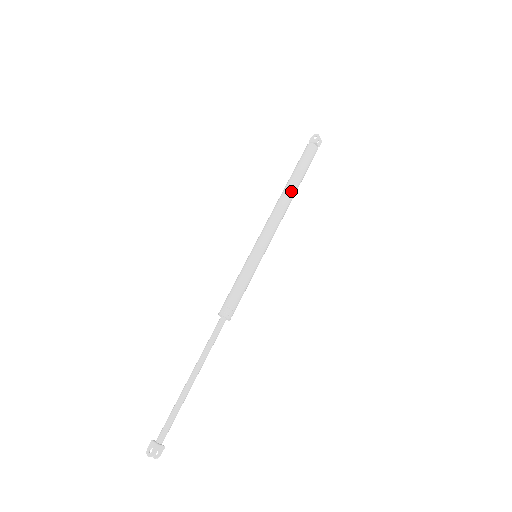
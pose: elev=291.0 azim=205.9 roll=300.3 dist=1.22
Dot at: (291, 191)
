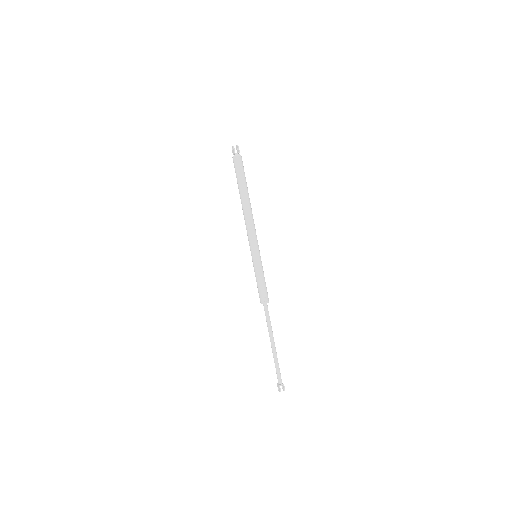
Dot at: (244, 202)
